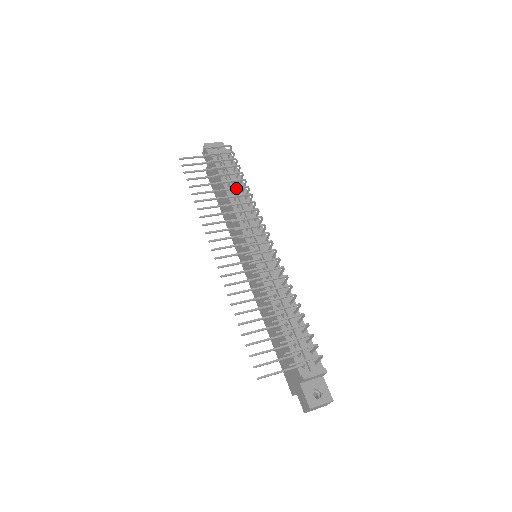
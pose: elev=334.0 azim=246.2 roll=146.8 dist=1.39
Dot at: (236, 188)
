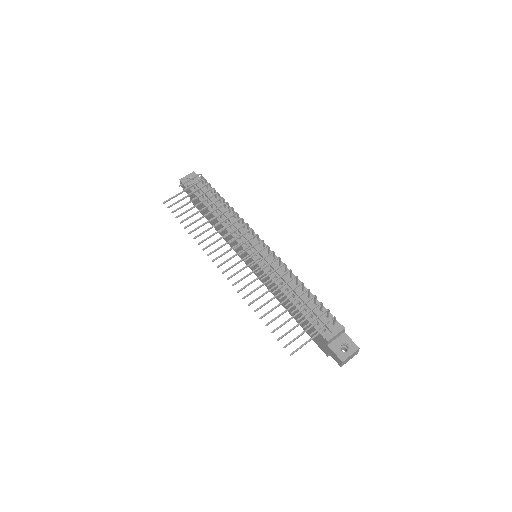
Dot at: (217, 208)
